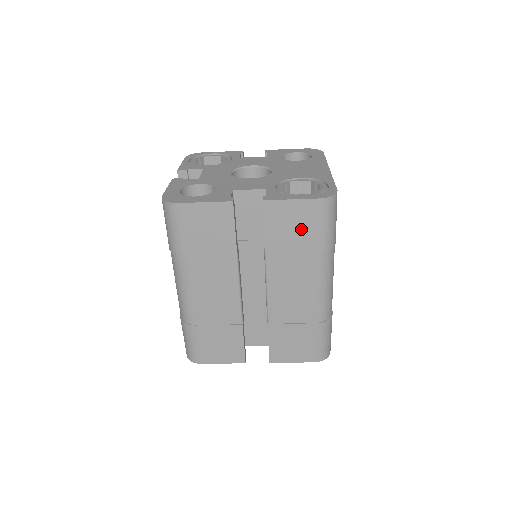
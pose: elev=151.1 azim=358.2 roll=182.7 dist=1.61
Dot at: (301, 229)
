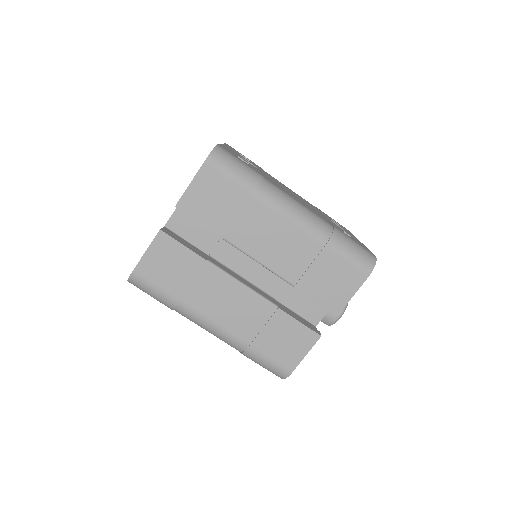
Dot at: (221, 195)
